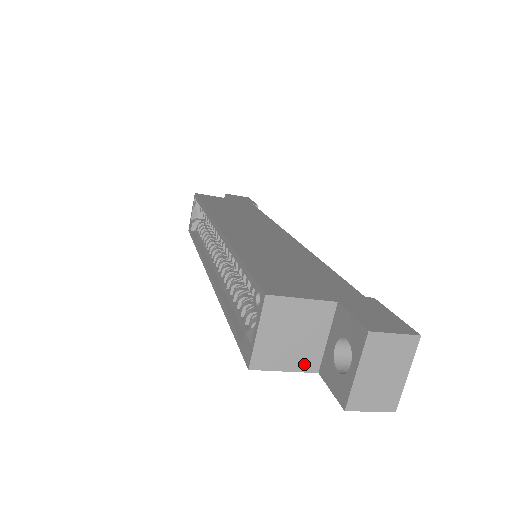
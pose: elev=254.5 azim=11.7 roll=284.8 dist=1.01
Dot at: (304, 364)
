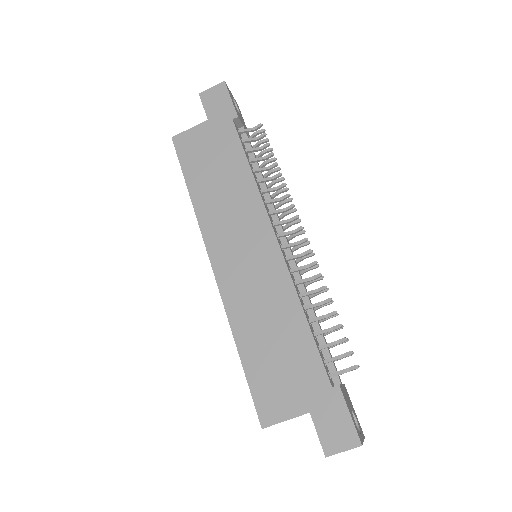
Dot at: occluded
